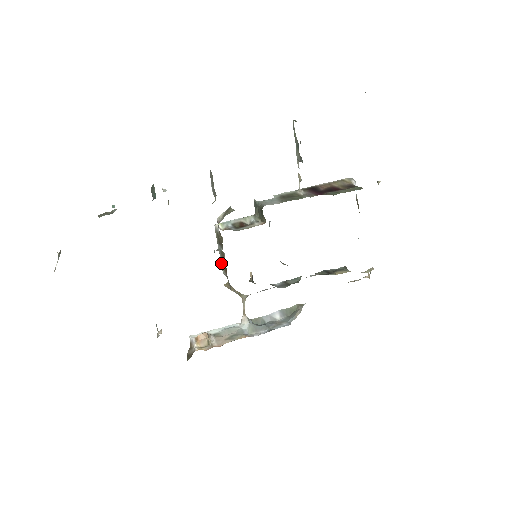
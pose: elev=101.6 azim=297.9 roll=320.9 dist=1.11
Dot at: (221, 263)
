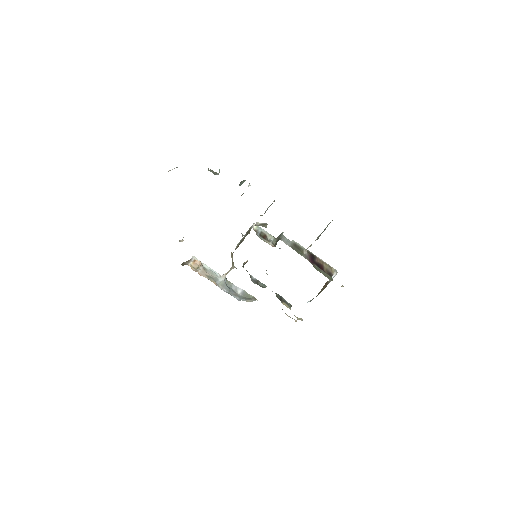
Dot at: (239, 242)
